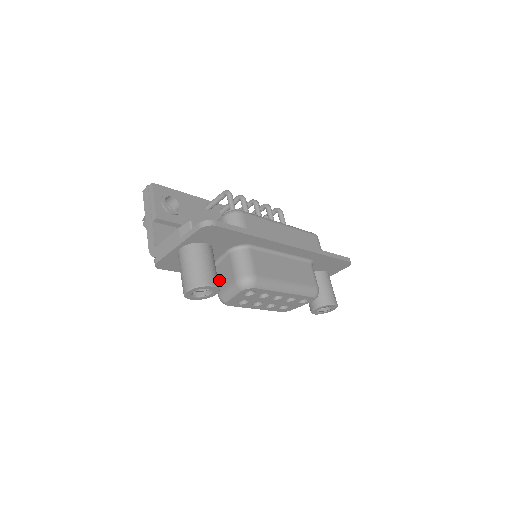
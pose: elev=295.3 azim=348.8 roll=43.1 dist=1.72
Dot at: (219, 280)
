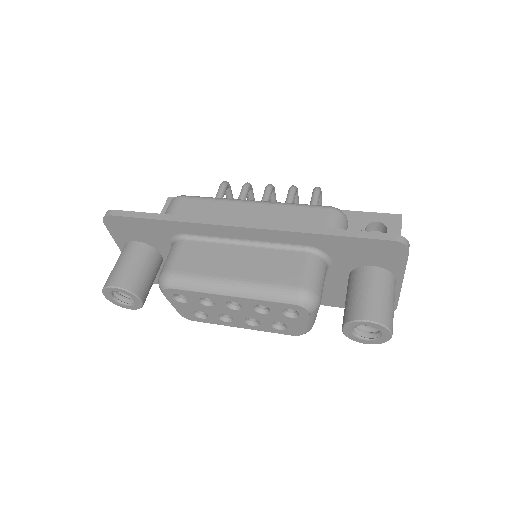
Dot at: occluded
